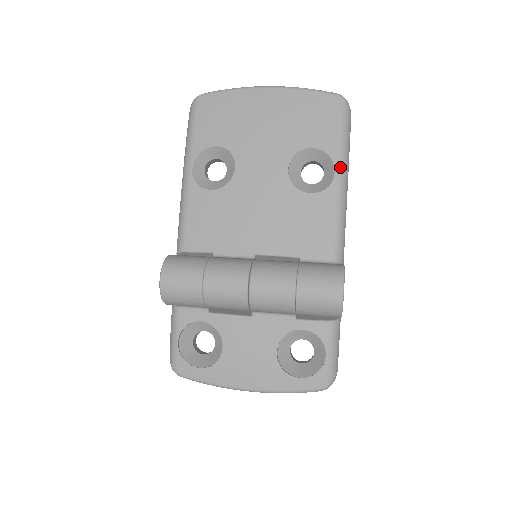
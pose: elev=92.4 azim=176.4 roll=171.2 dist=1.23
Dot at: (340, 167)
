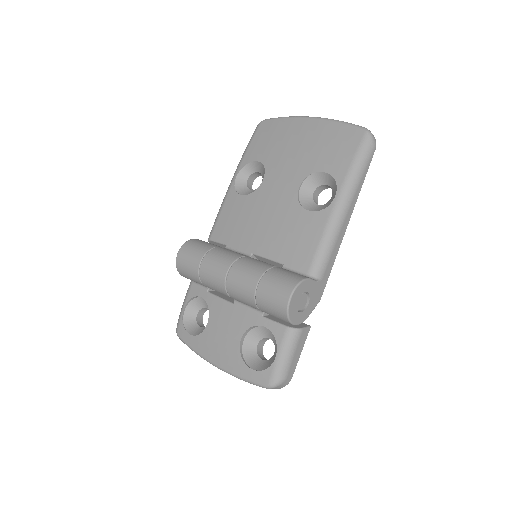
Dot at: (342, 192)
